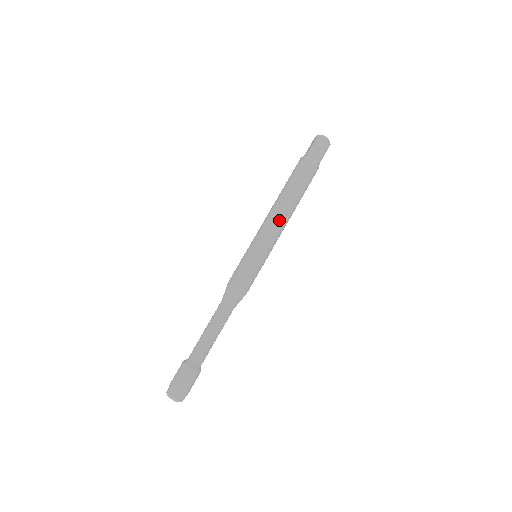
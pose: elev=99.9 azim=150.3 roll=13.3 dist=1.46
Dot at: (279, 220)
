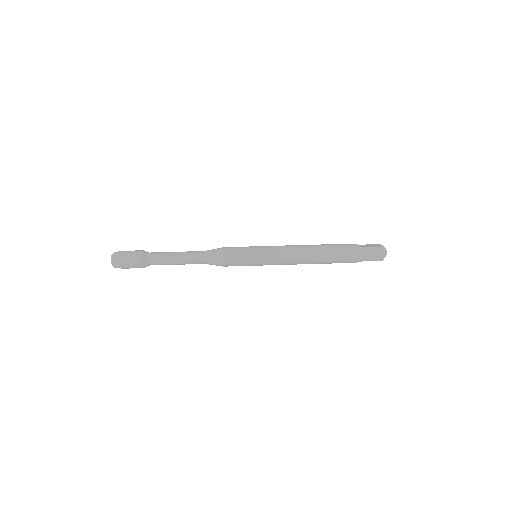
Dot at: (293, 246)
